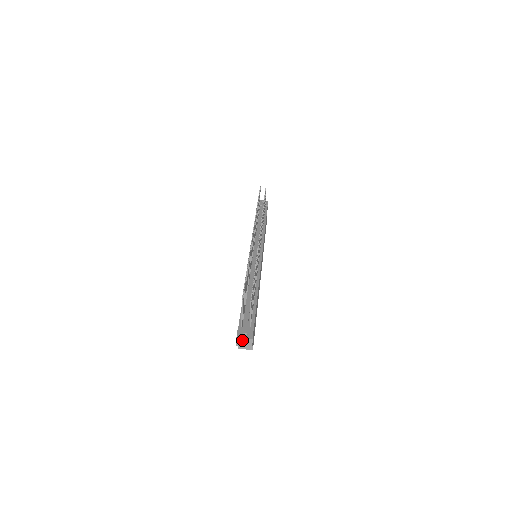
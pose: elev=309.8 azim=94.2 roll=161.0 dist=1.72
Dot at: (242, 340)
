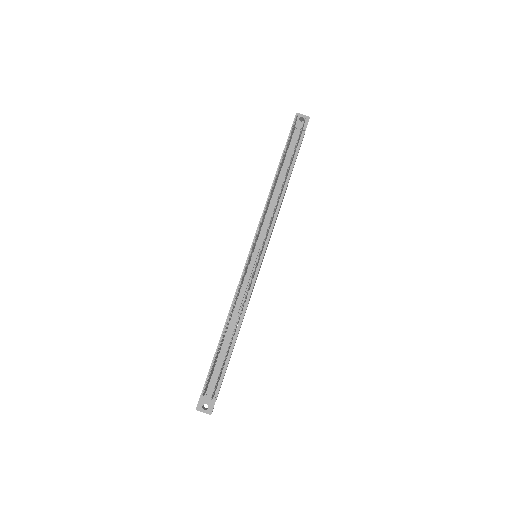
Dot at: (201, 411)
